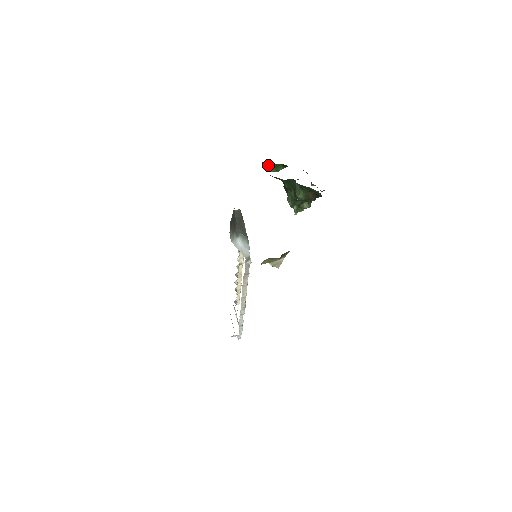
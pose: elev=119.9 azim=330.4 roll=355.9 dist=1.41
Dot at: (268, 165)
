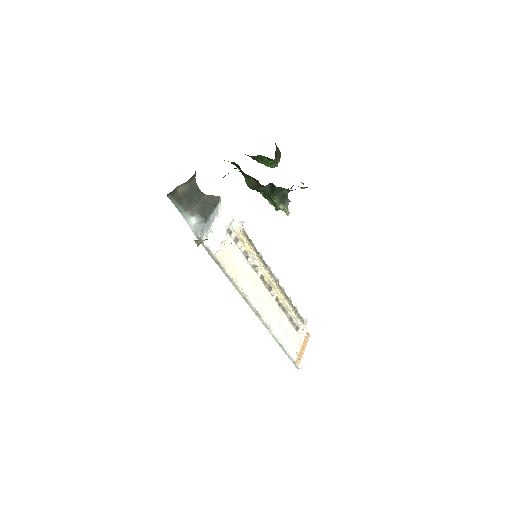
Dot at: (254, 157)
